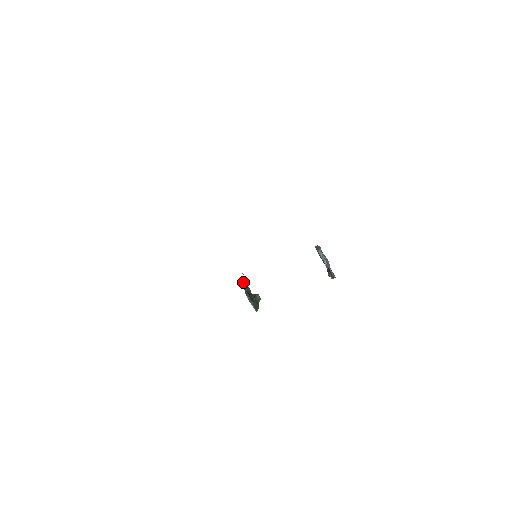
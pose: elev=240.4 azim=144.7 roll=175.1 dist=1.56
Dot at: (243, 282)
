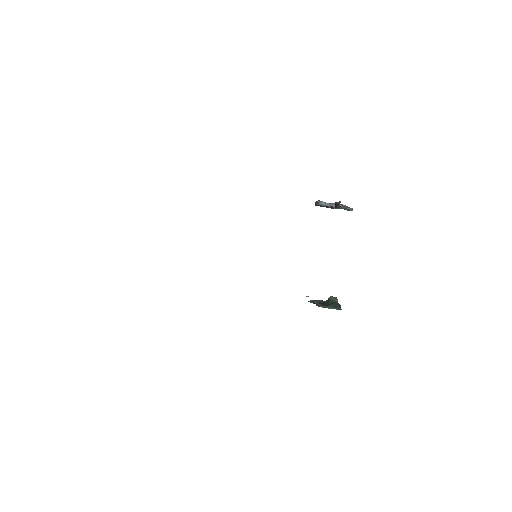
Dot at: (309, 301)
